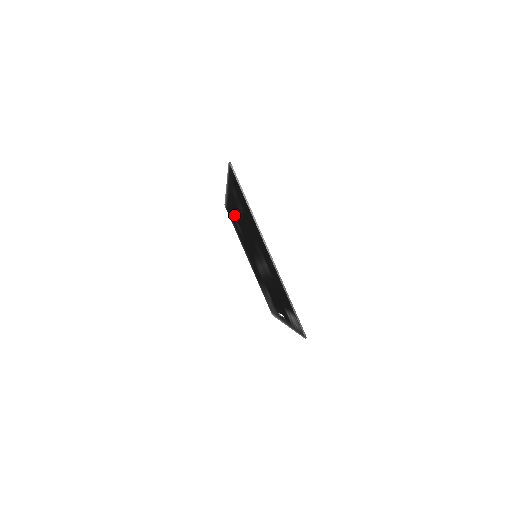
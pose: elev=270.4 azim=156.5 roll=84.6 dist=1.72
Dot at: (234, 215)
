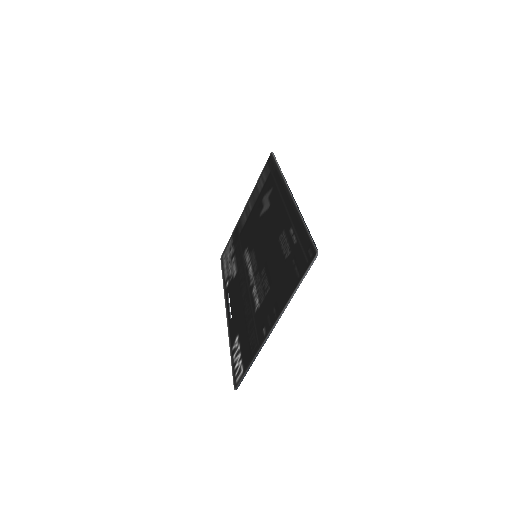
Dot at: (272, 197)
